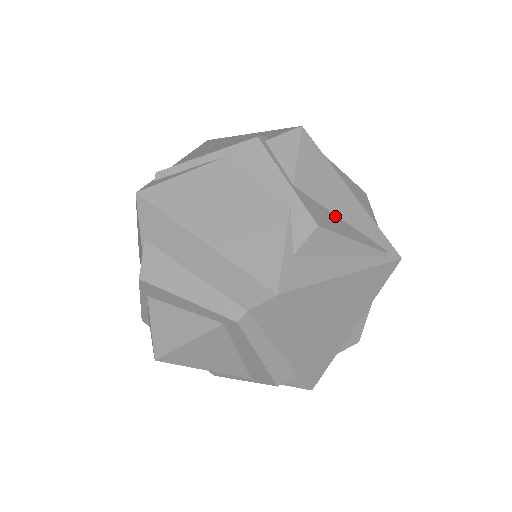
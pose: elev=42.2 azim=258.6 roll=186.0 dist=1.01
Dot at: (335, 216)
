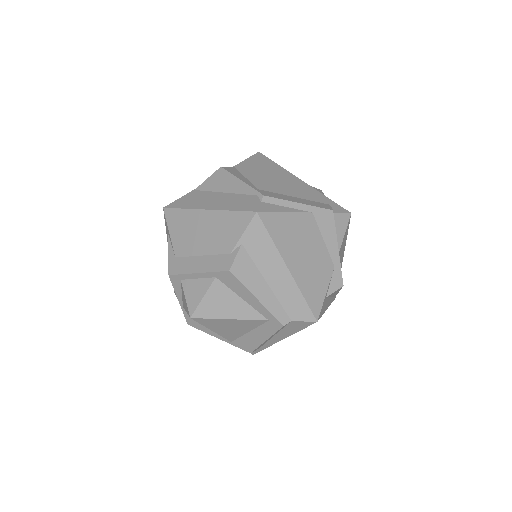
Dot at: occluded
